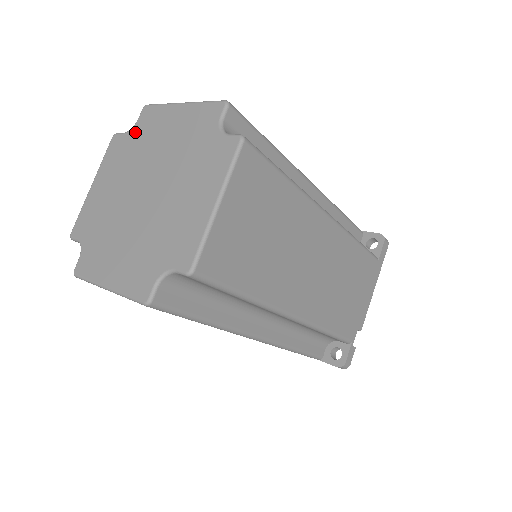
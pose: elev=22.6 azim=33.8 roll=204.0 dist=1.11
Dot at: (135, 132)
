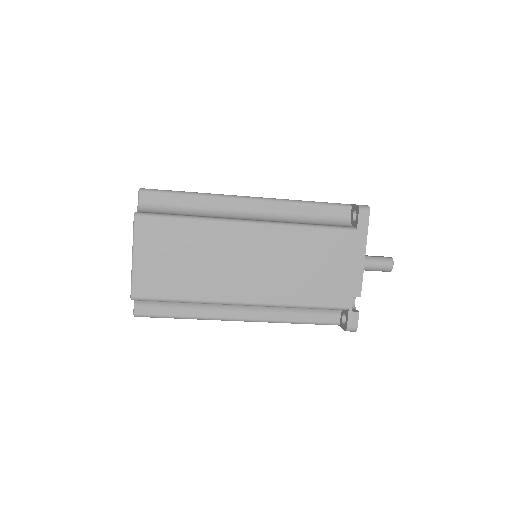
Dot at: occluded
